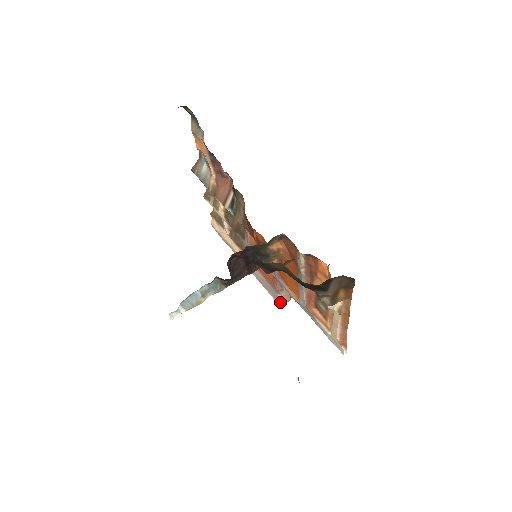
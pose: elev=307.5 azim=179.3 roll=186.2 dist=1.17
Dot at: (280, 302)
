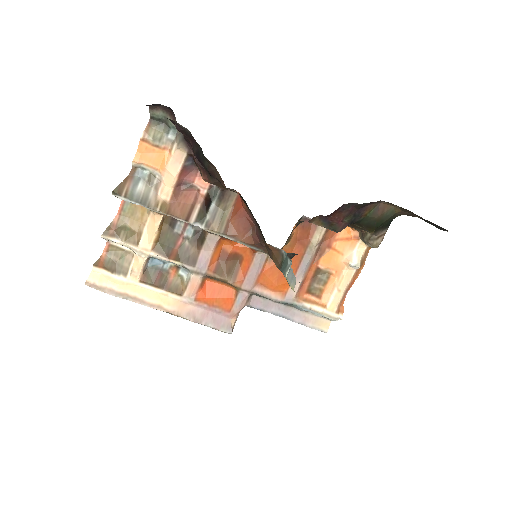
Dot at: (232, 329)
